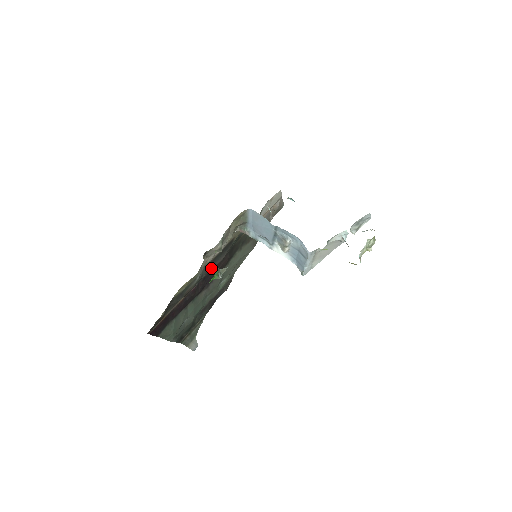
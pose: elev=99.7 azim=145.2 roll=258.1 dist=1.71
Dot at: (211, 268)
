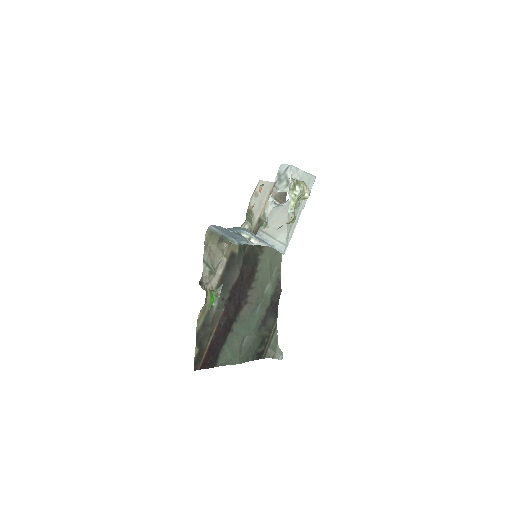
Dot at: (231, 287)
